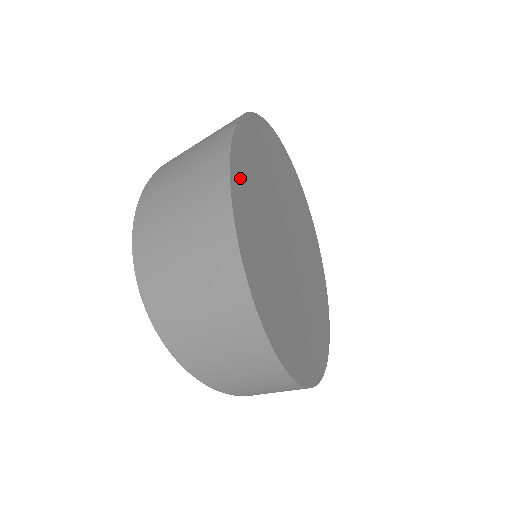
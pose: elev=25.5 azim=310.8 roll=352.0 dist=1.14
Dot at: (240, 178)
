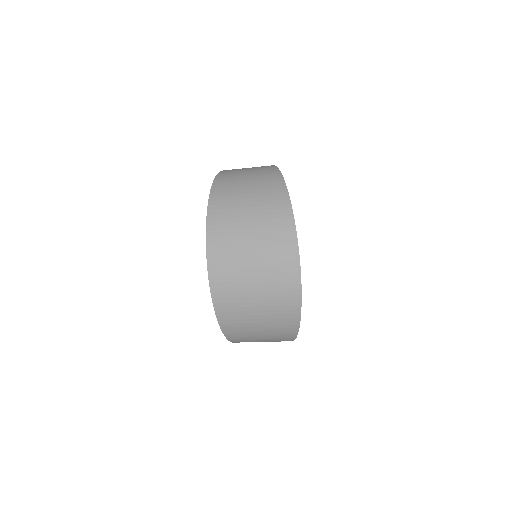
Dot at: occluded
